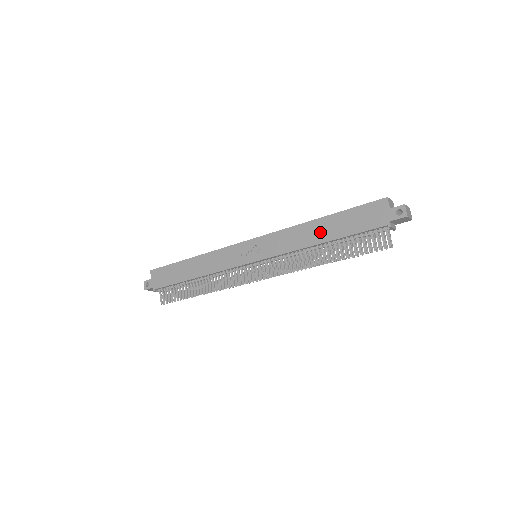
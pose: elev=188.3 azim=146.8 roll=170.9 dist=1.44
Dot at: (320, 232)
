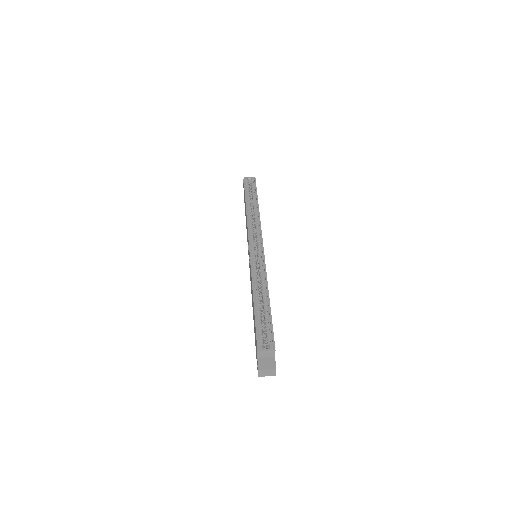
Dot at: occluded
